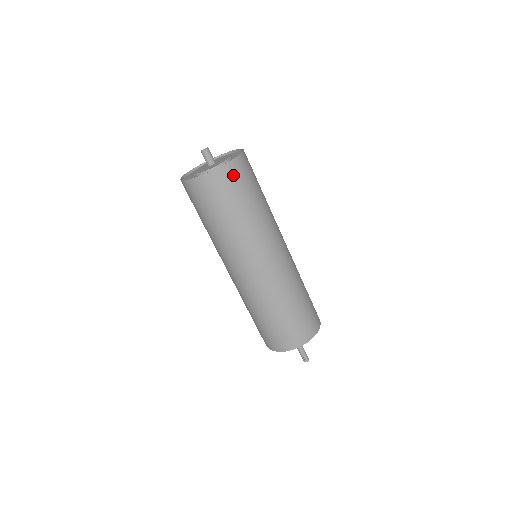
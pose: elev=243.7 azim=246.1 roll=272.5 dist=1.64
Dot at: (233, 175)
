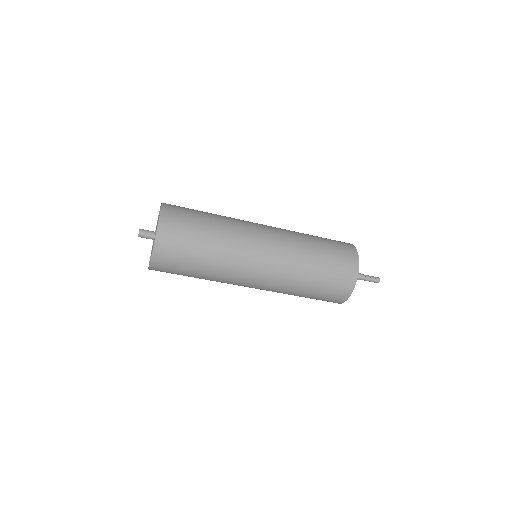
Dot at: (173, 215)
